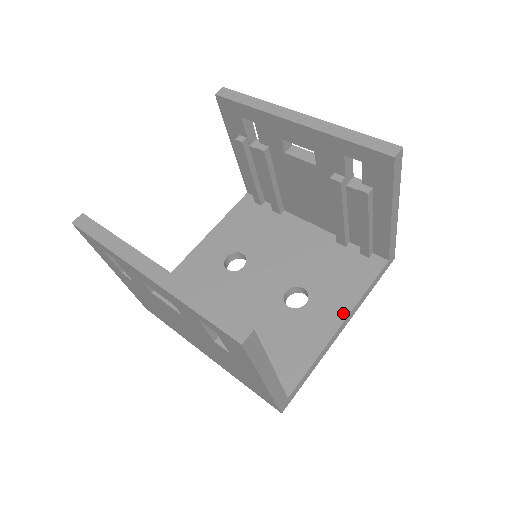
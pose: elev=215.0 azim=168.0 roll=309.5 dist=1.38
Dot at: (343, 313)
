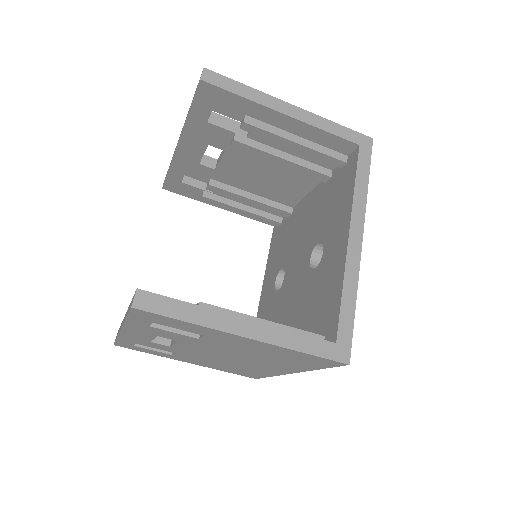
Dot at: (346, 225)
